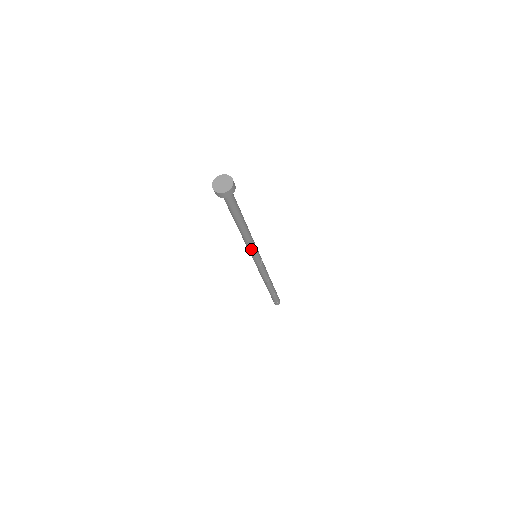
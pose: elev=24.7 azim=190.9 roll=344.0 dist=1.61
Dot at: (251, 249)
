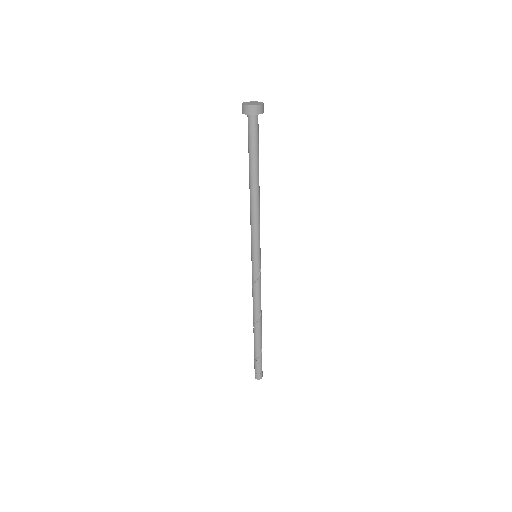
Dot at: (257, 233)
